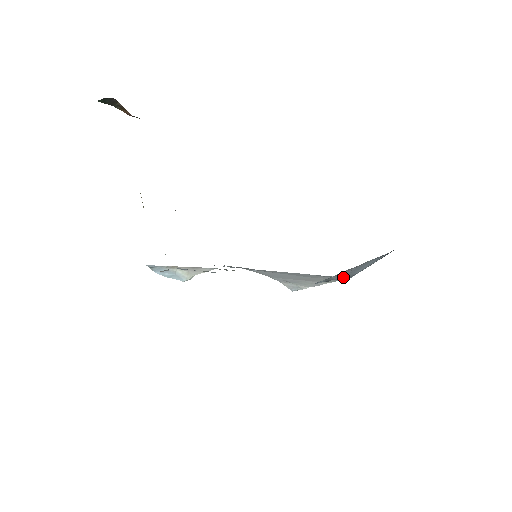
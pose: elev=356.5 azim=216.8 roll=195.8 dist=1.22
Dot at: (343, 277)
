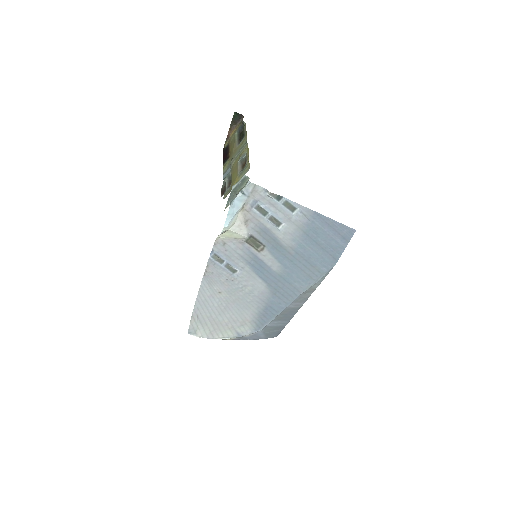
Dot at: (285, 309)
